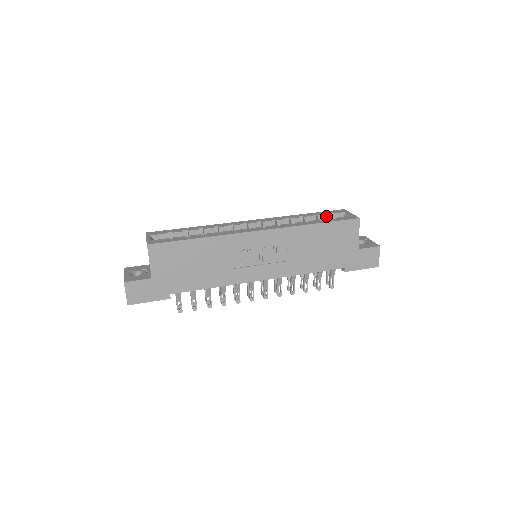
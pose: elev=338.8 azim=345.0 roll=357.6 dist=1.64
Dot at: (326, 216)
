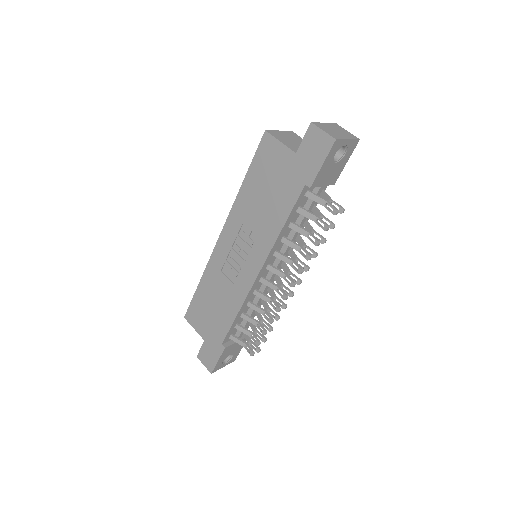
Dot at: occluded
